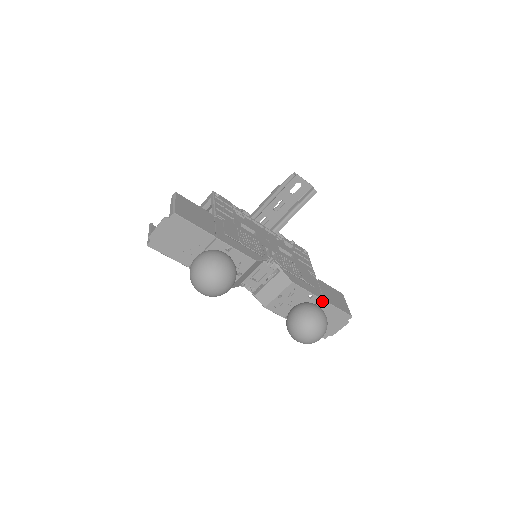
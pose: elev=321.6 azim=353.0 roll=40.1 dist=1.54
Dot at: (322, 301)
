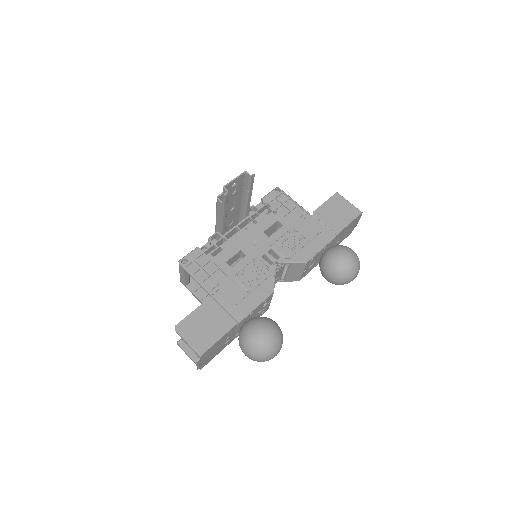
Dot at: (335, 237)
